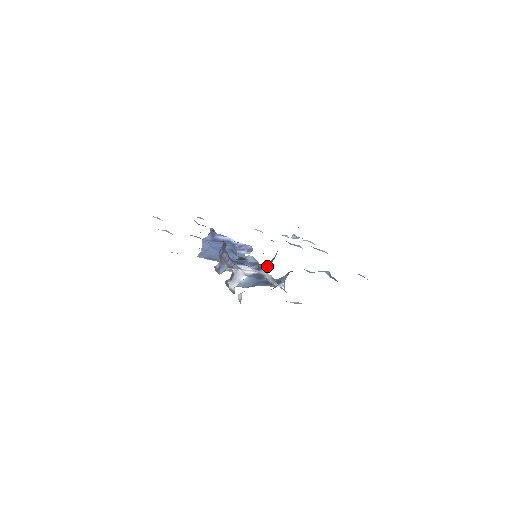
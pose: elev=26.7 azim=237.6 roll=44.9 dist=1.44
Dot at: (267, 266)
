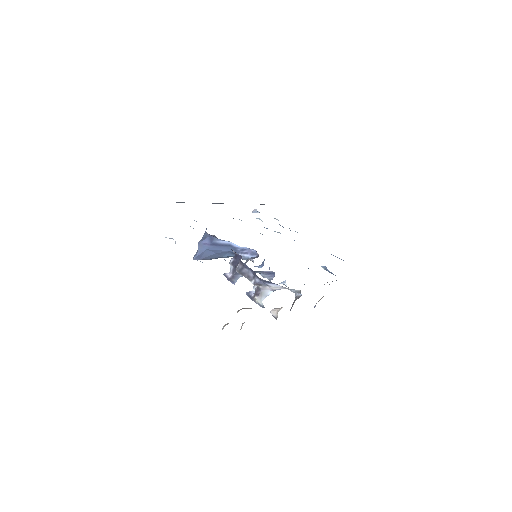
Dot at: (263, 262)
